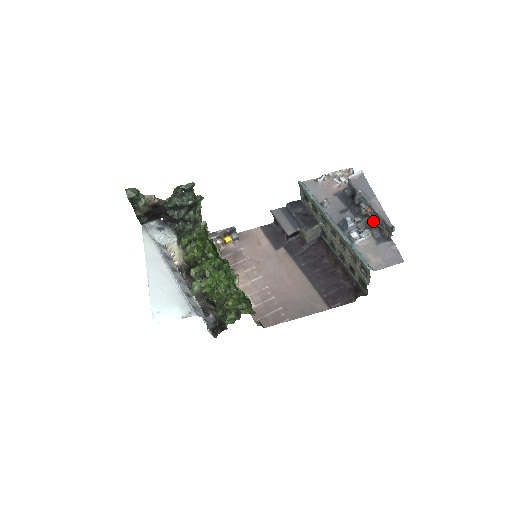
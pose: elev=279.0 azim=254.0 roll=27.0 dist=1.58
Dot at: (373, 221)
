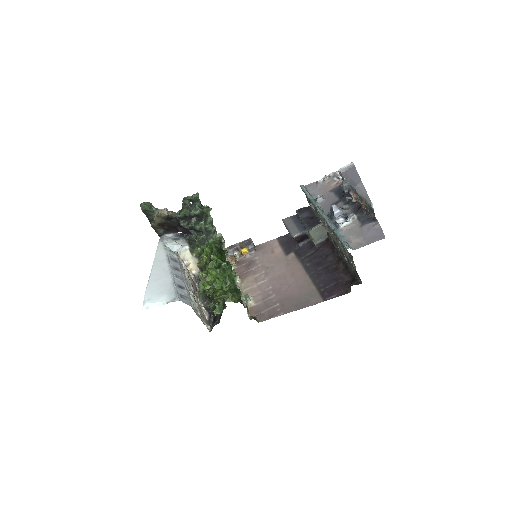
Dot at: (360, 206)
